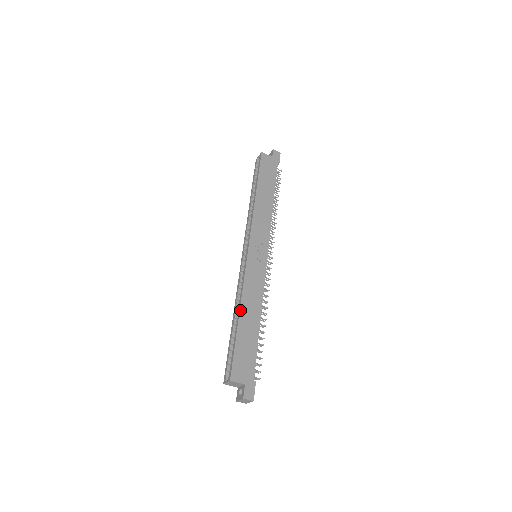
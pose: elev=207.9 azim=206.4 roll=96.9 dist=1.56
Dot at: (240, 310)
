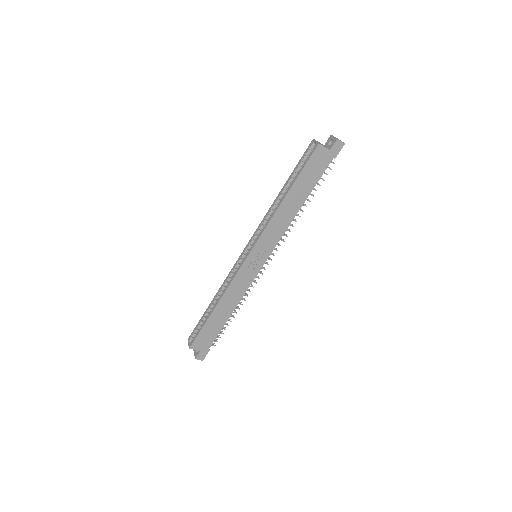
Dot at: (217, 305)
